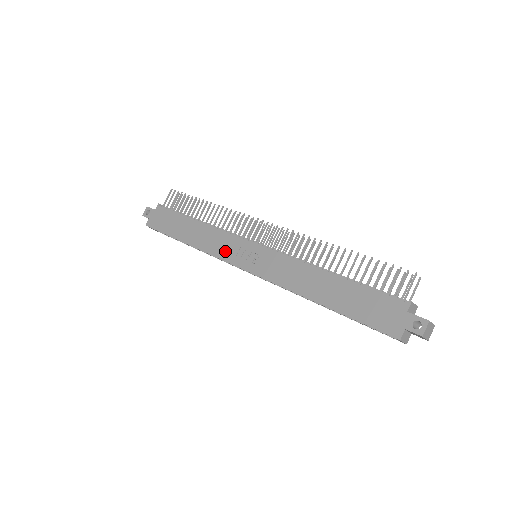
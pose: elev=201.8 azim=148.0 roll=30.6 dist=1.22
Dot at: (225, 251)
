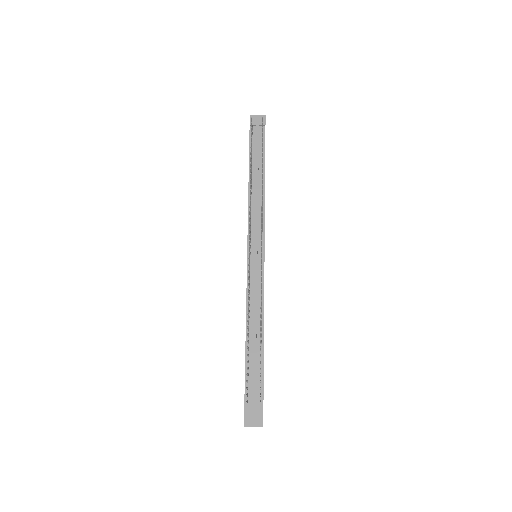
Dot at: occluded
